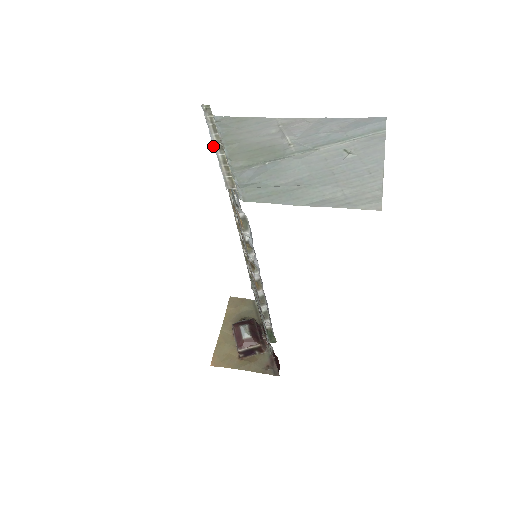
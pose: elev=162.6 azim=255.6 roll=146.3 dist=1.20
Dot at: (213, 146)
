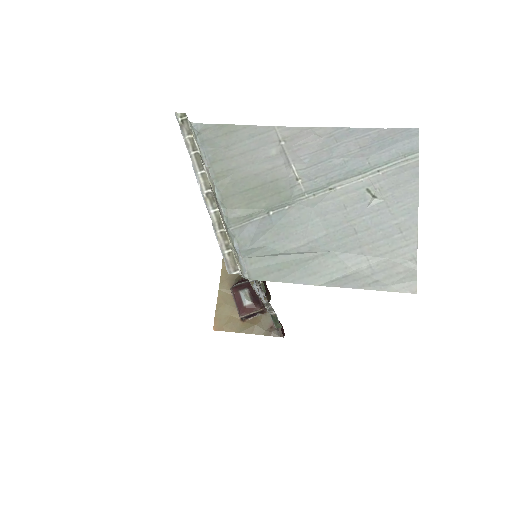
Dot at: occluded
